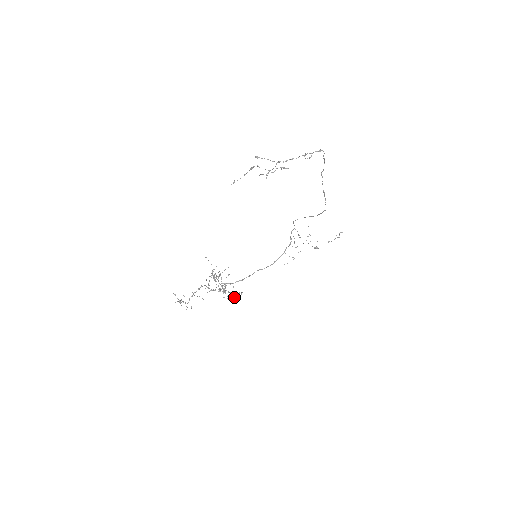
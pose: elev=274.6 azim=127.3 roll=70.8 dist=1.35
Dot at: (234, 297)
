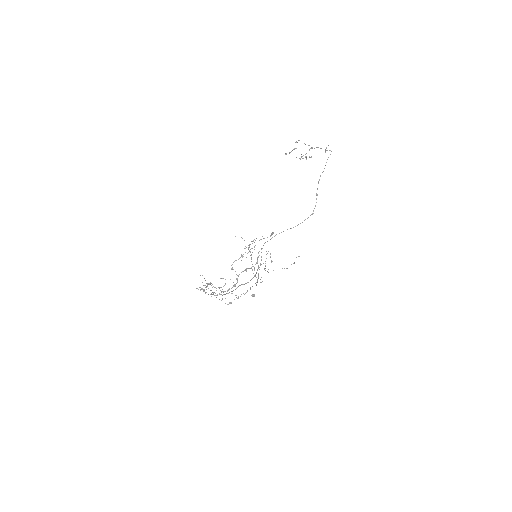
Dot at: occluded
